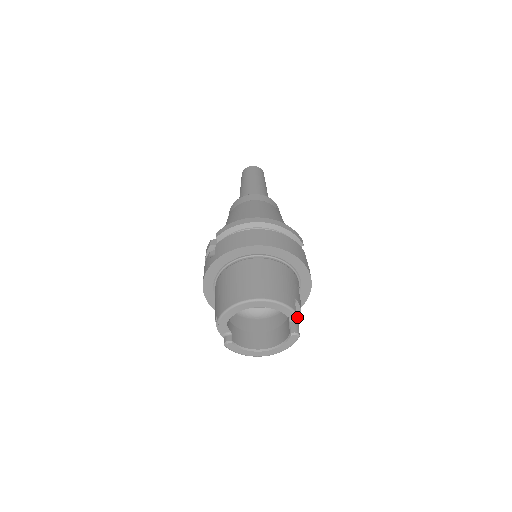
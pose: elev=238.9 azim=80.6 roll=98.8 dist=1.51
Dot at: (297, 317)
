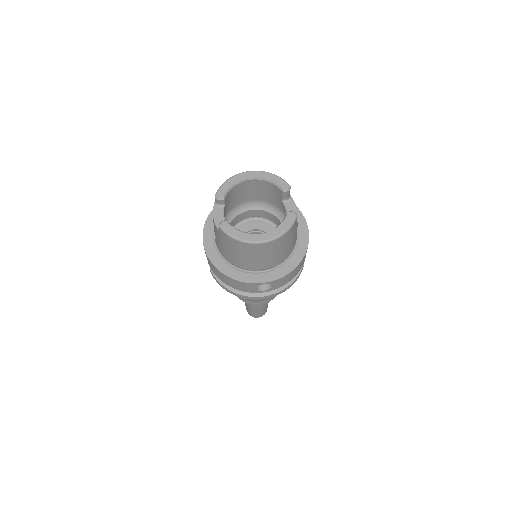
Dot at: occluded
